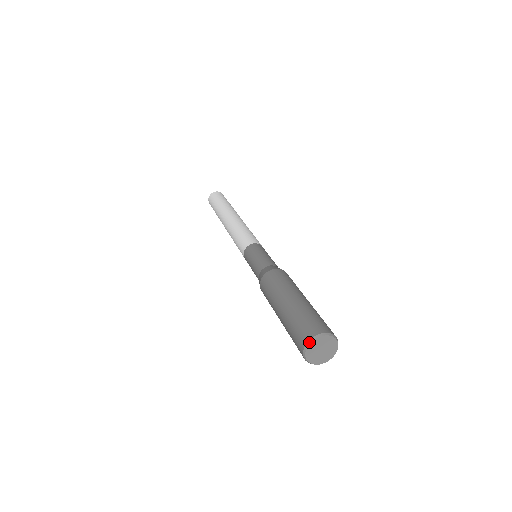
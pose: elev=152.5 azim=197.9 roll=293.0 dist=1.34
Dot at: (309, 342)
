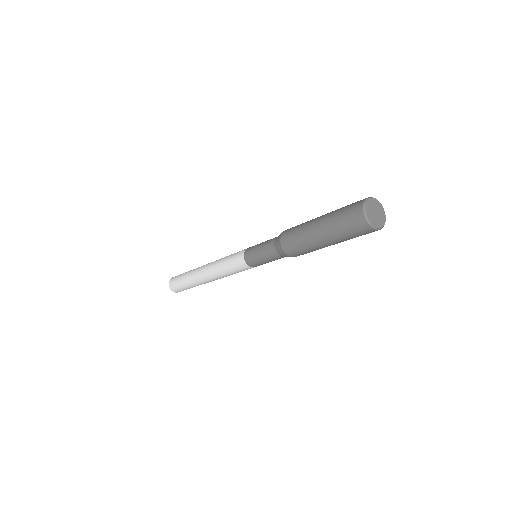
Dot at: (364, 208)
